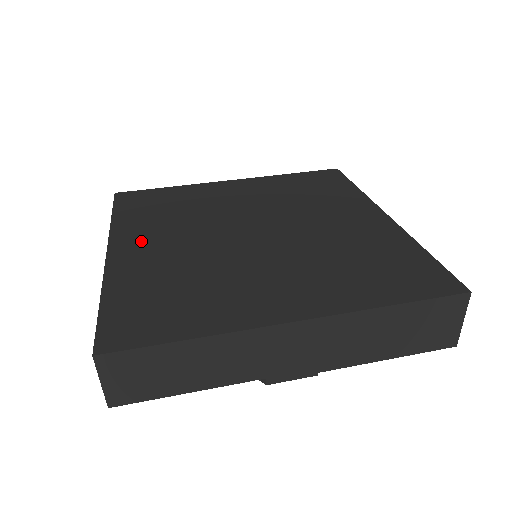
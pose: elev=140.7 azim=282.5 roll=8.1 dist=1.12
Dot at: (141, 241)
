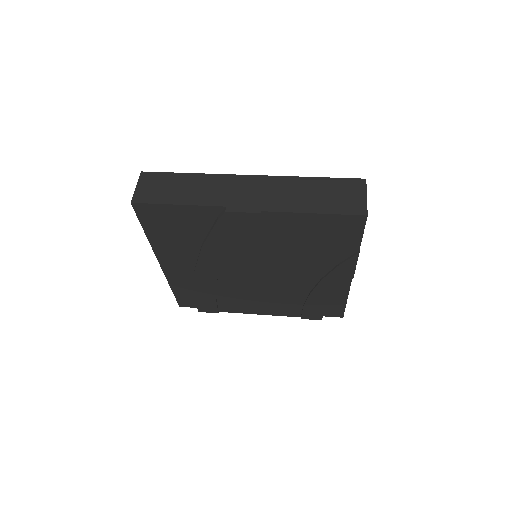
Dot at: occluded
